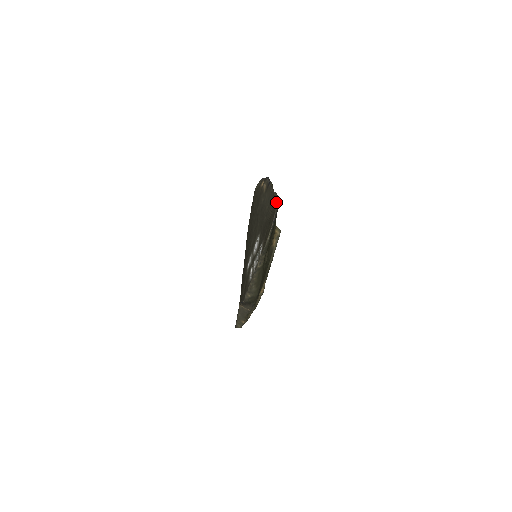
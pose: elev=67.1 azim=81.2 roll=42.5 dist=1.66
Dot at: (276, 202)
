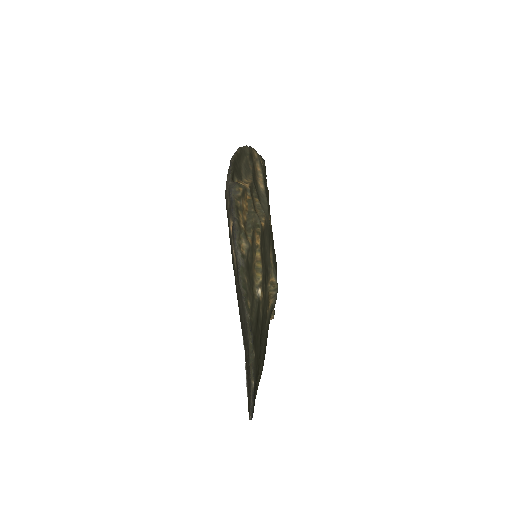
Dot at: (251, 361)
